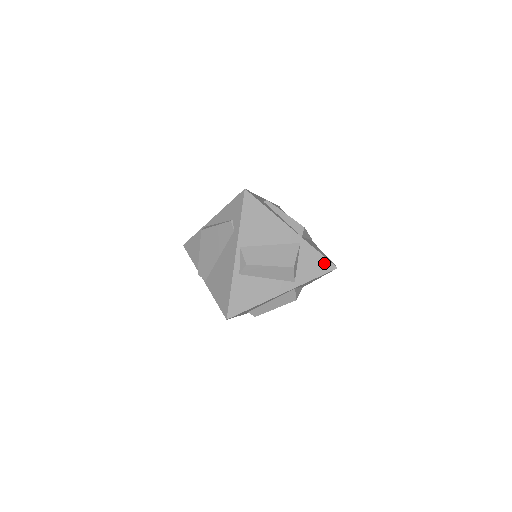
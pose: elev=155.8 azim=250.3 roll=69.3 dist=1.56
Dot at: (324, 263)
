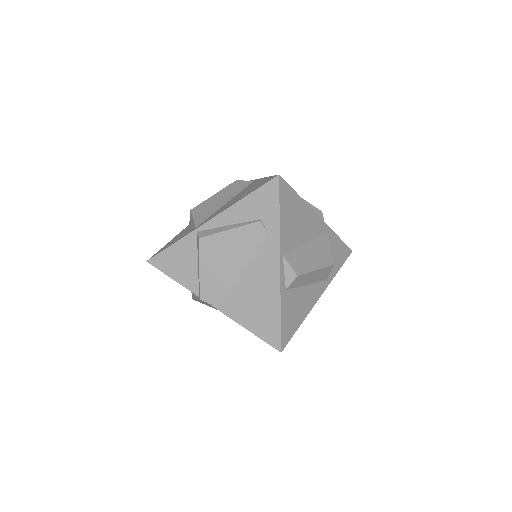
Dot at: (344, 249)
